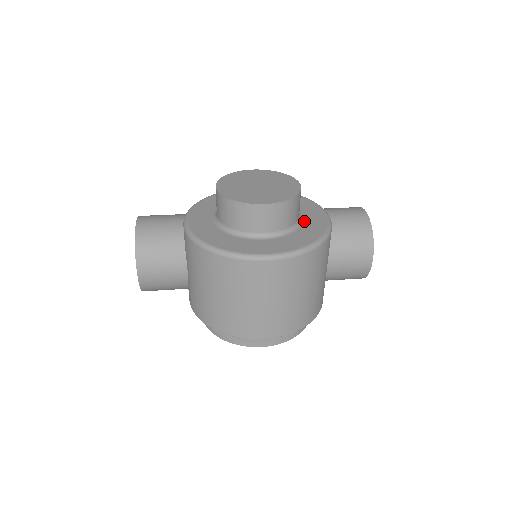
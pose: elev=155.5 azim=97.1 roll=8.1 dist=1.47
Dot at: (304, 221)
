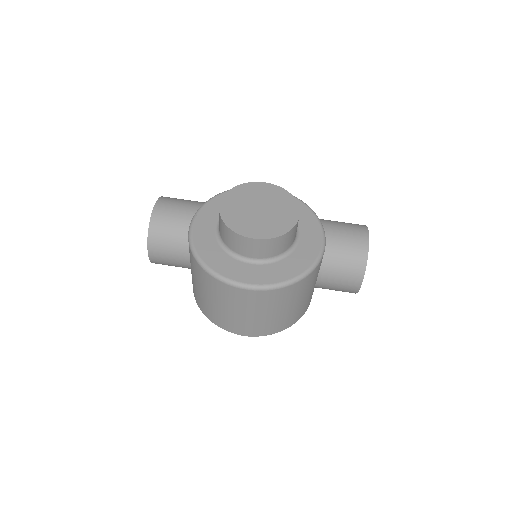
Dot at: (297, 247)
